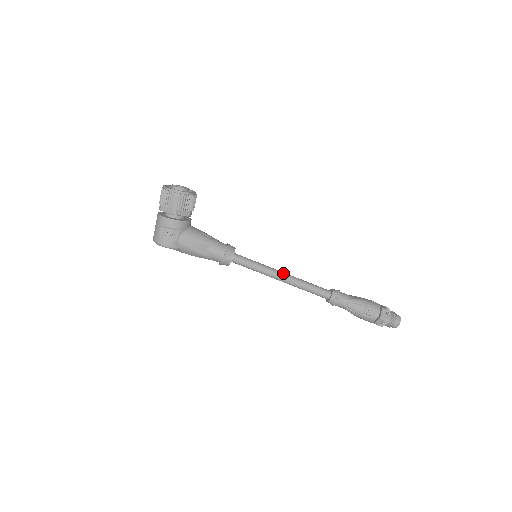
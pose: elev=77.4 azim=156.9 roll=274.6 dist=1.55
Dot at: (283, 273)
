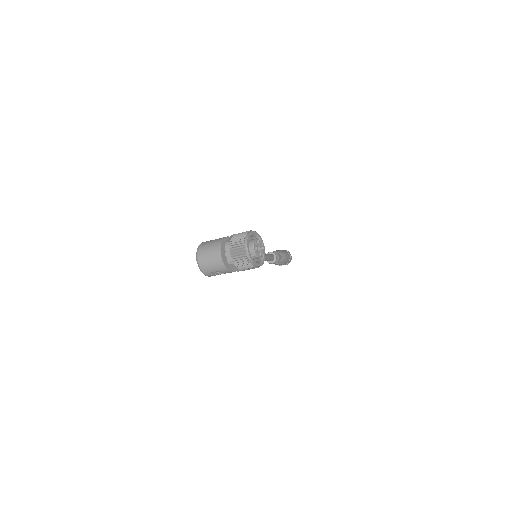
Dot at: occluded
